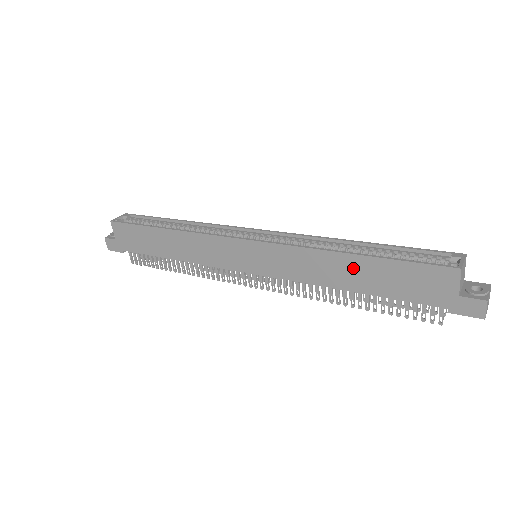
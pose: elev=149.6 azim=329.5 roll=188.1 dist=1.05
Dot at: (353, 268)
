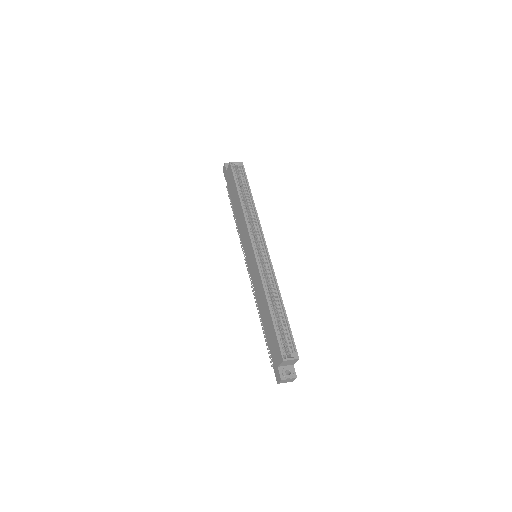
Dot at: (266, 311)
